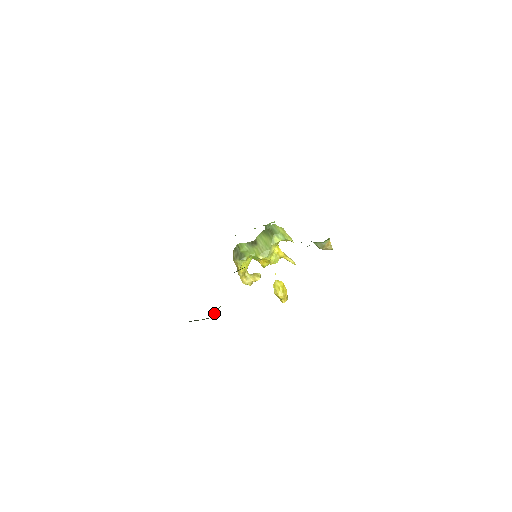
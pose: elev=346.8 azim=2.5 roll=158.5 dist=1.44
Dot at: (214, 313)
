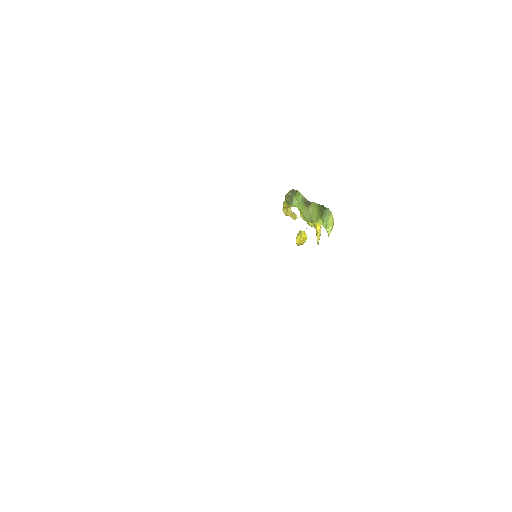
Dot at: occluded
